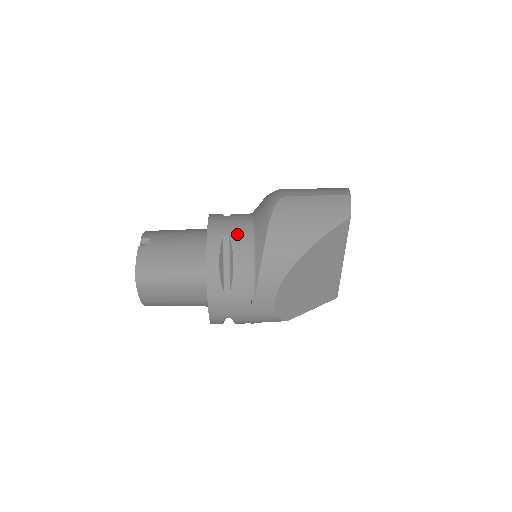
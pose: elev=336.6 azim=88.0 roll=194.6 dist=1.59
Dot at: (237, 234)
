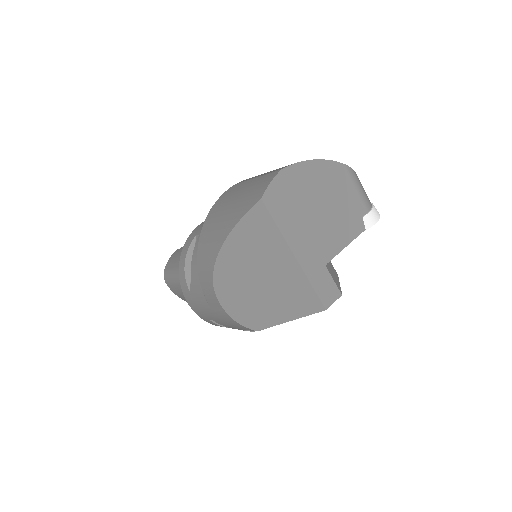
Dot at: occluded
